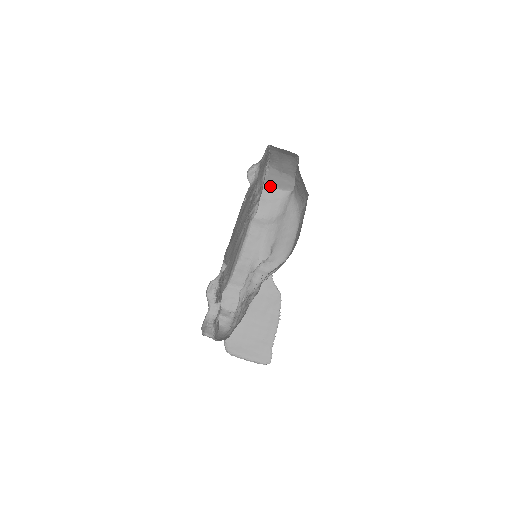
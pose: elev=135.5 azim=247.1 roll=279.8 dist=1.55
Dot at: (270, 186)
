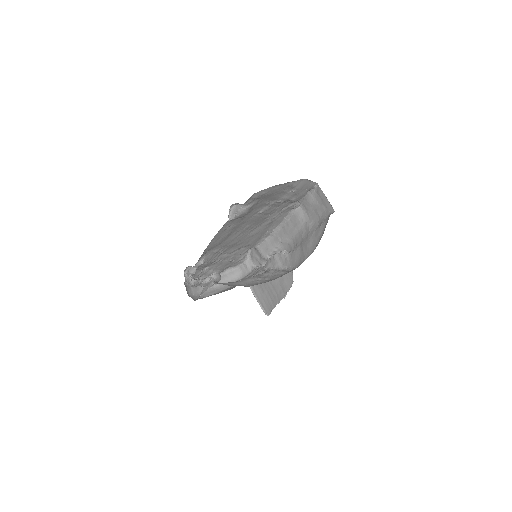
Dot at: occluded
